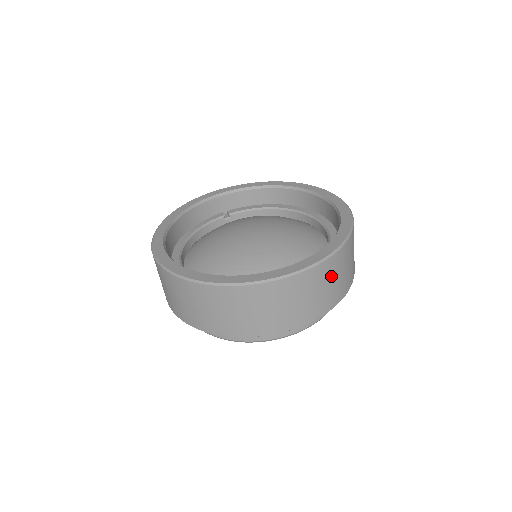
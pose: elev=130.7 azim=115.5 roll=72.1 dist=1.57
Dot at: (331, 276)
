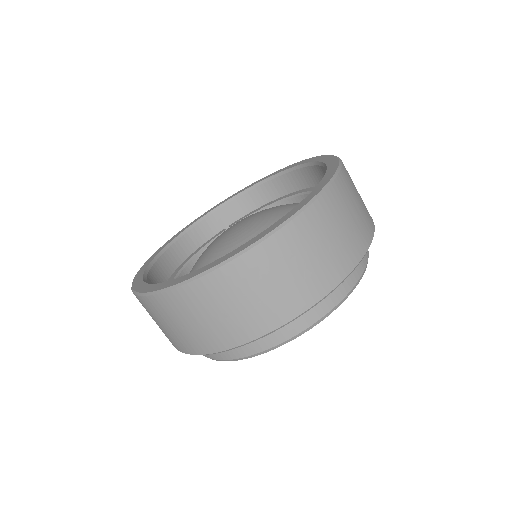
Dot at: (320, 235)
